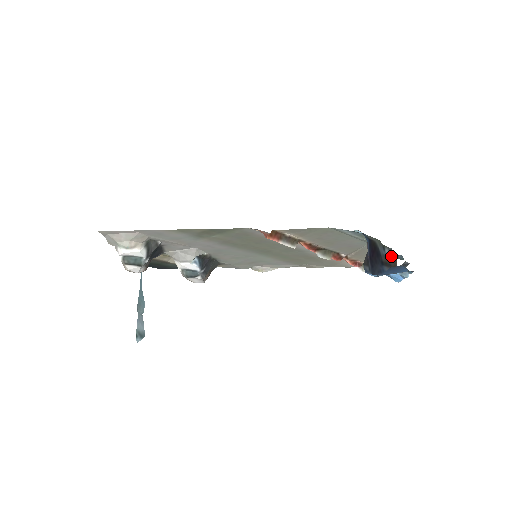
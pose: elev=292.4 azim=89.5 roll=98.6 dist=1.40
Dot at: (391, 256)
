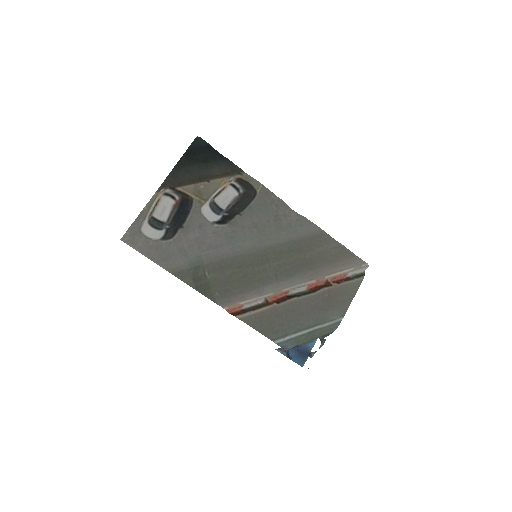
Dot at: (320, 339)
